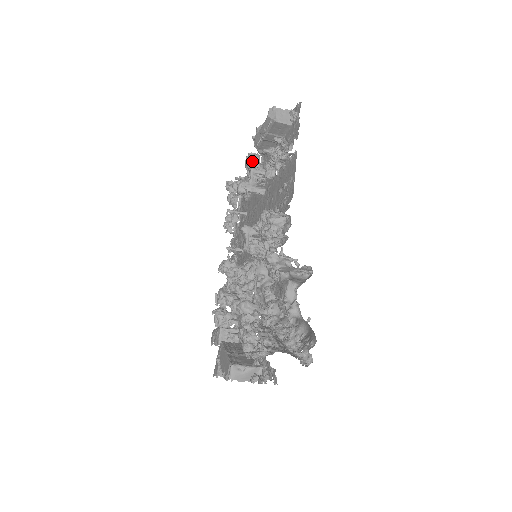
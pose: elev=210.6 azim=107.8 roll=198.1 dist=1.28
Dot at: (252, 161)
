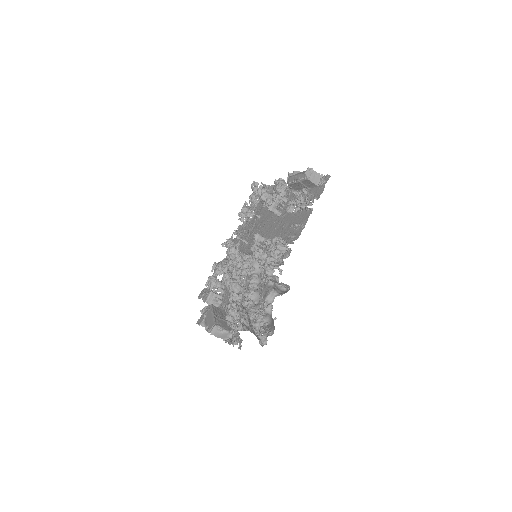
Dot at: (280, 187)
